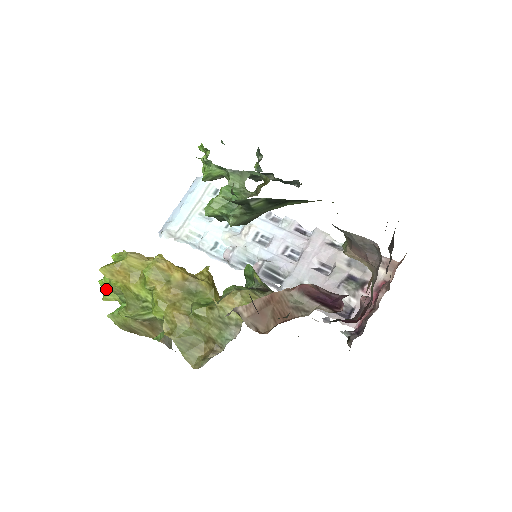
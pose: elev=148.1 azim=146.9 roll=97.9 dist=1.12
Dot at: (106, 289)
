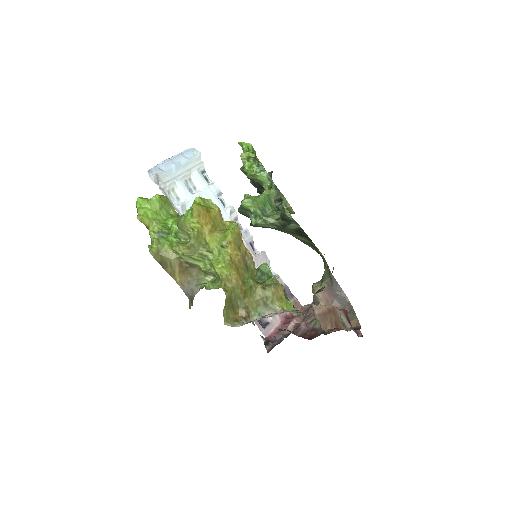
Dot at: (147, 211)
